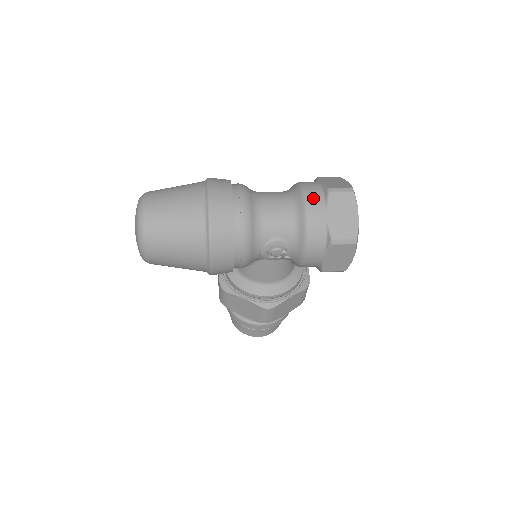
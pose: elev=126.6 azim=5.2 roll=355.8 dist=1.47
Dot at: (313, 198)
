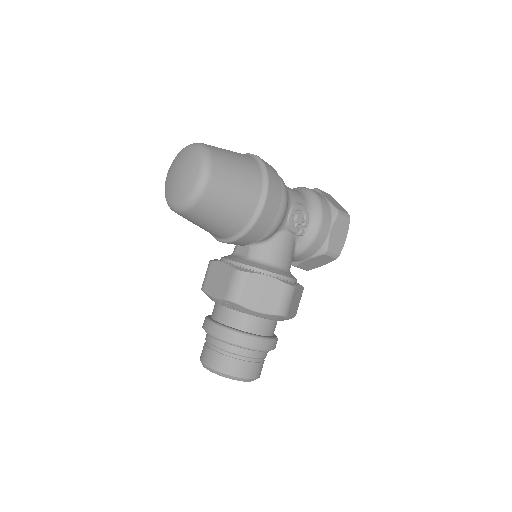
Dot at: occluded
